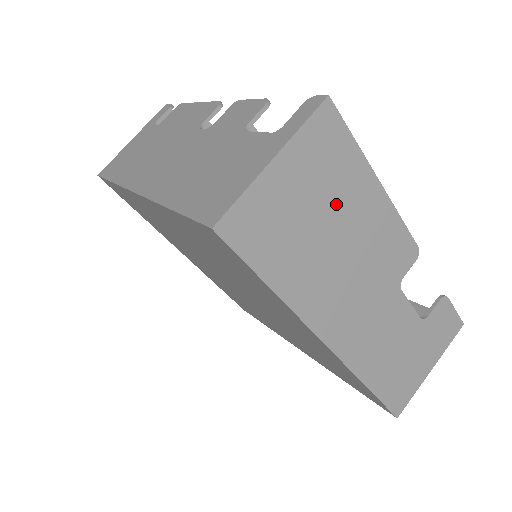
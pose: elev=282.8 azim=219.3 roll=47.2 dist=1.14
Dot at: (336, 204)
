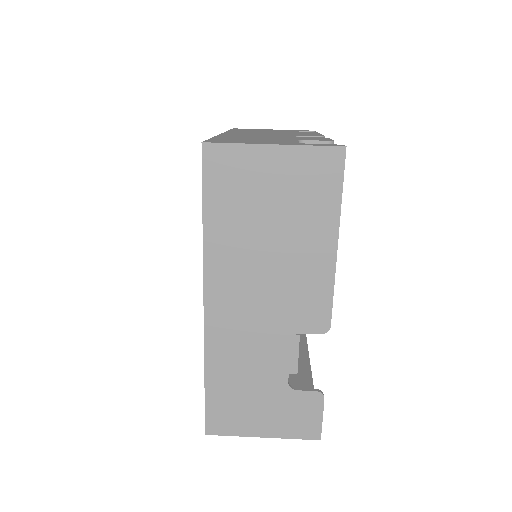
Dot at: (293, 220)
